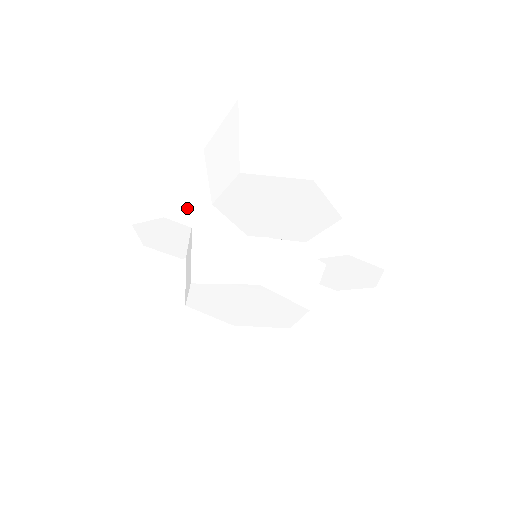
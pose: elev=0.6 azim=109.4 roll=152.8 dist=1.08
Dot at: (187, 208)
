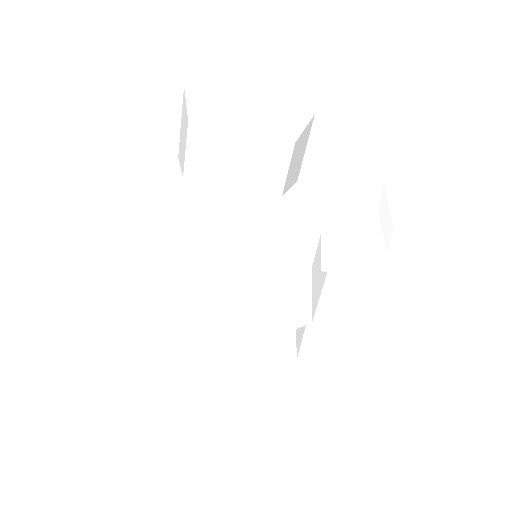
Dot at: (180, 223)
